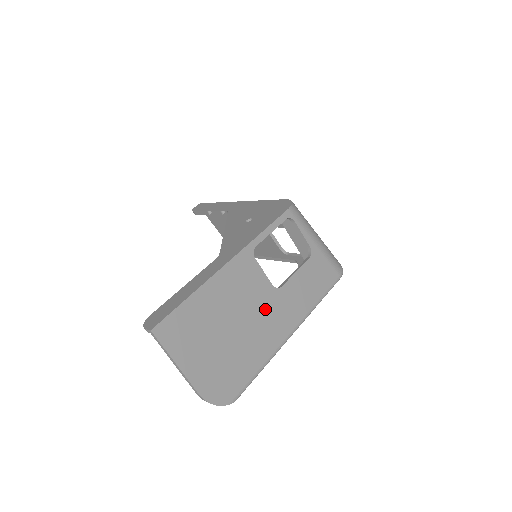
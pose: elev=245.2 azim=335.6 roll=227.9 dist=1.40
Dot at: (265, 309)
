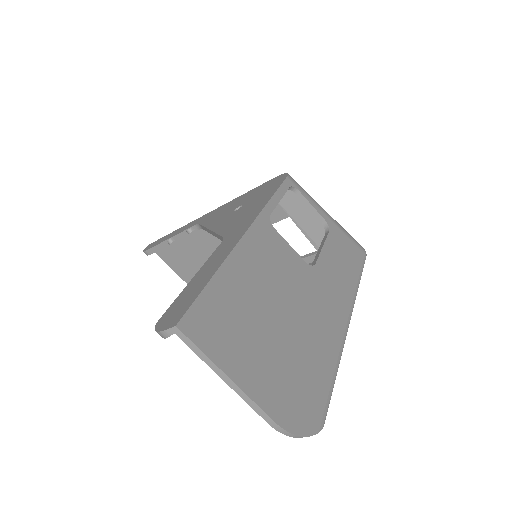
Dot at: (309, 292)
